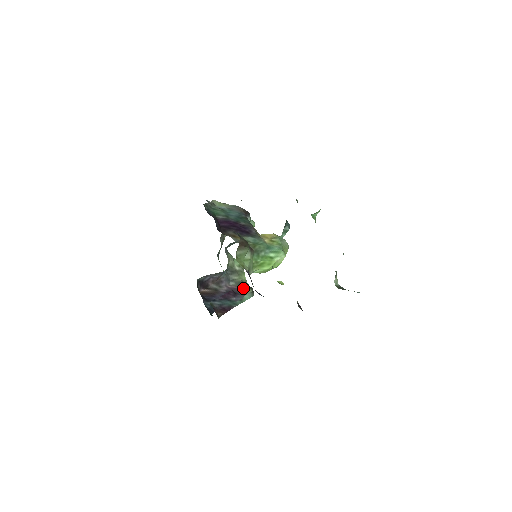
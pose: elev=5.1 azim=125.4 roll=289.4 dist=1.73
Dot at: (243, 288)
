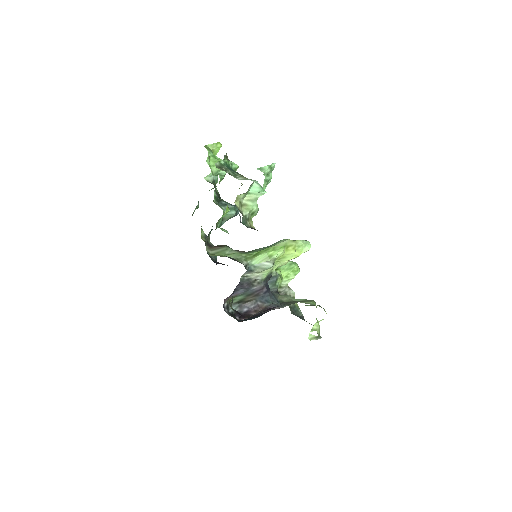
Dot at: occluded
